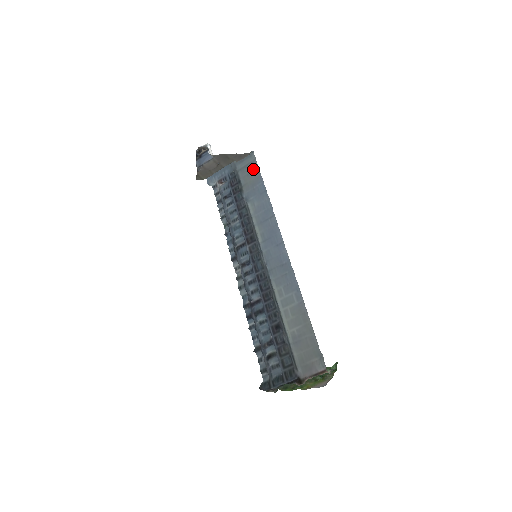
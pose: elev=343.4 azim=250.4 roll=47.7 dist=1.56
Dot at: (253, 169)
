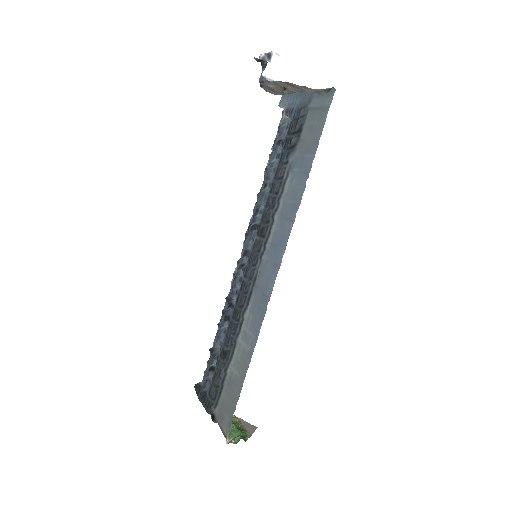
Dot at: (319, 122)
